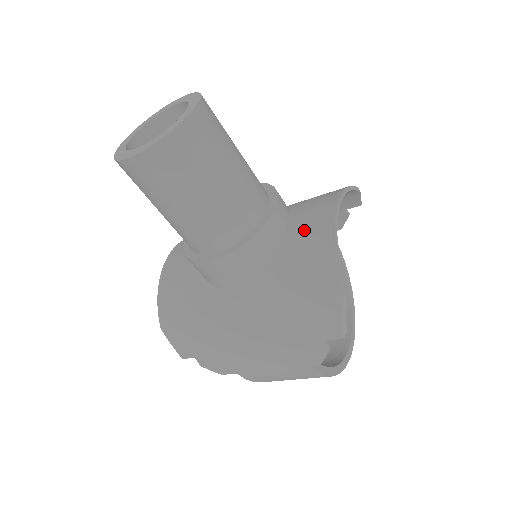
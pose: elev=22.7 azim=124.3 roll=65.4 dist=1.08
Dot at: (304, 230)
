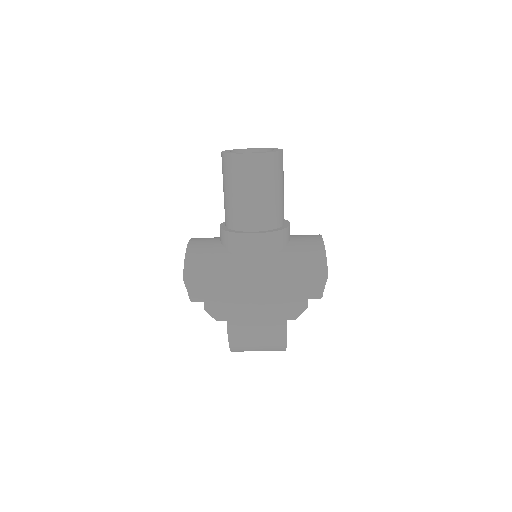
Dot at: (304, 241)
